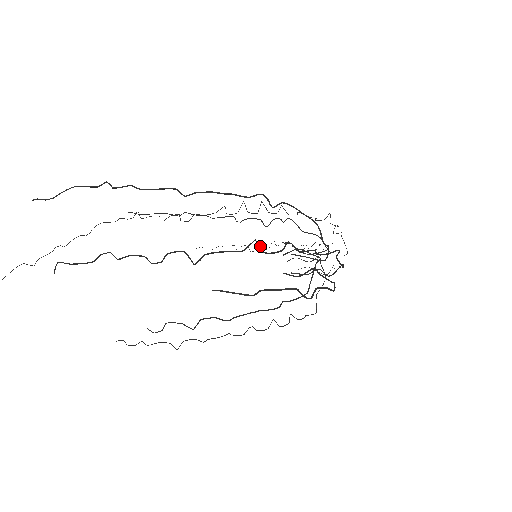
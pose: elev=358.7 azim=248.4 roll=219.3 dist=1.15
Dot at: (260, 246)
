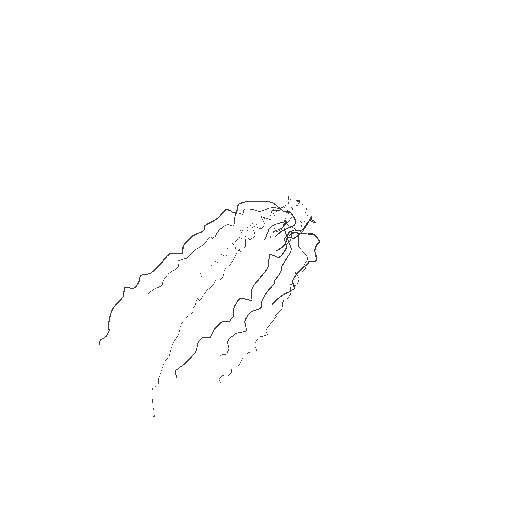
Dot at: occluded
